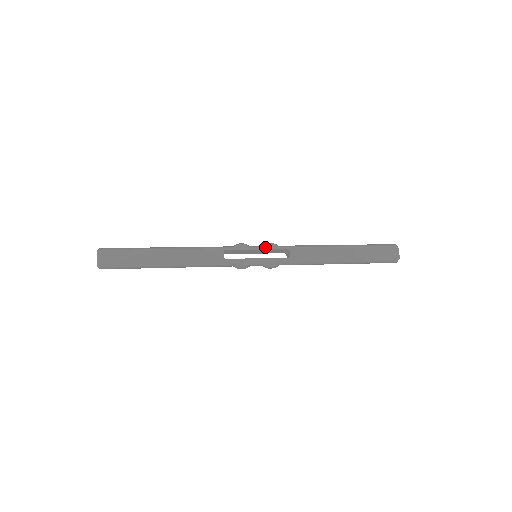
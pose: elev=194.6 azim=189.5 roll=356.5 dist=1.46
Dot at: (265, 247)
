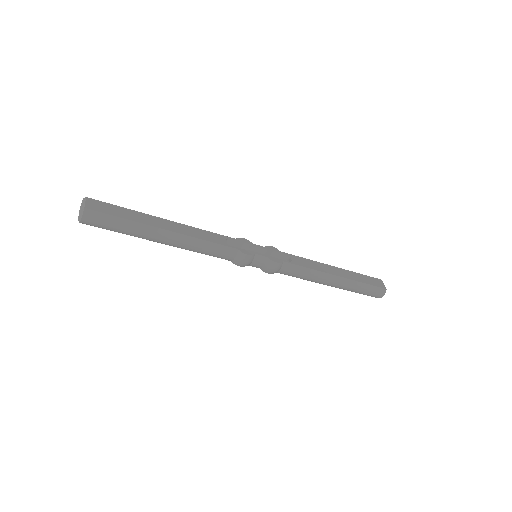
Dot at: (266, 247)
